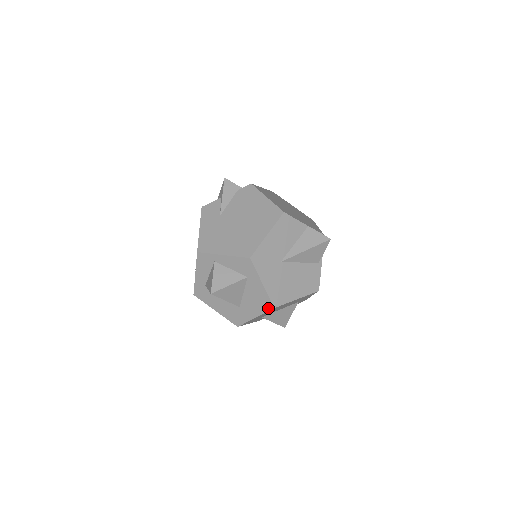
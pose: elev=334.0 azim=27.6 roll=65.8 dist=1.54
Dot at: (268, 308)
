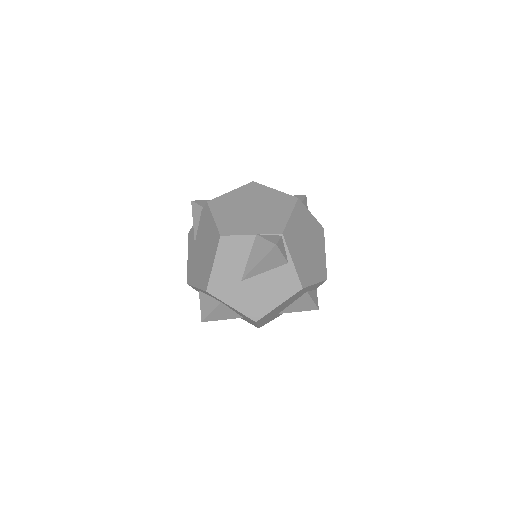
Dot at: occluded
